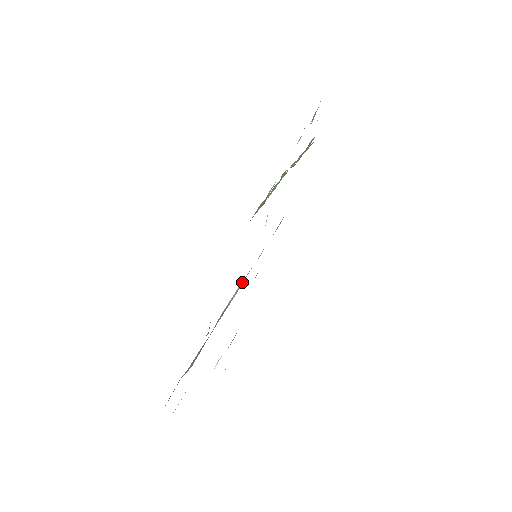
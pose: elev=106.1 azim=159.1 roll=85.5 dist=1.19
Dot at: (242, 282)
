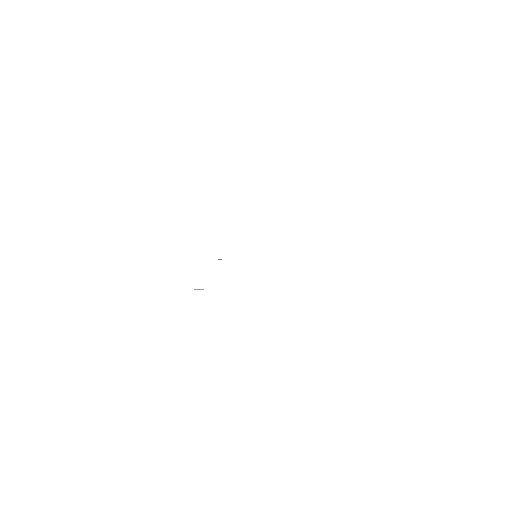
Dot at: occluded
